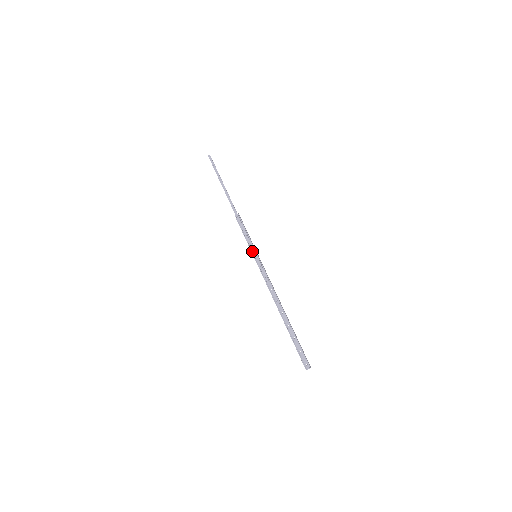
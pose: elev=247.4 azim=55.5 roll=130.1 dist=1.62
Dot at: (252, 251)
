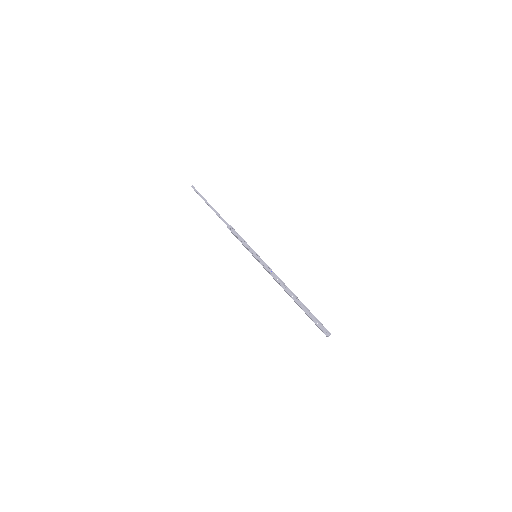
Dot at: (252, 252)
